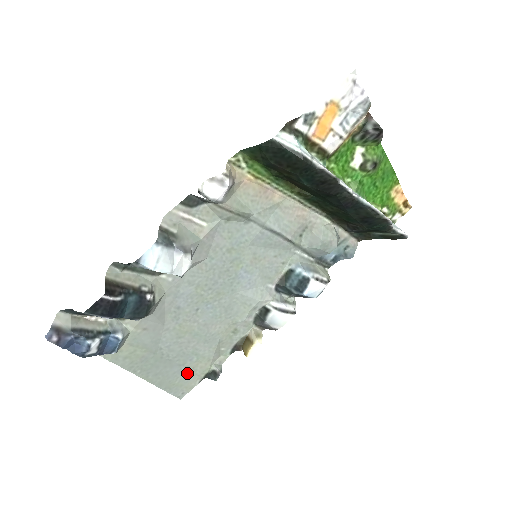
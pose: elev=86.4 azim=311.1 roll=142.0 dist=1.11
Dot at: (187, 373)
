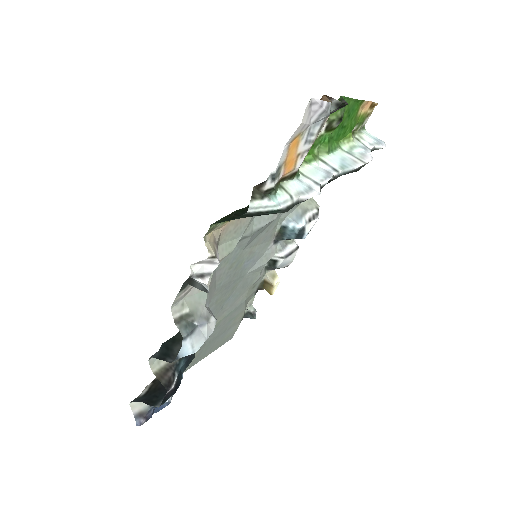
Dot at: (230, 329)
